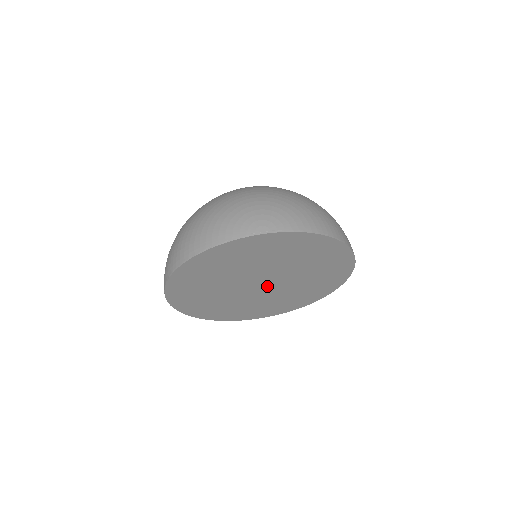
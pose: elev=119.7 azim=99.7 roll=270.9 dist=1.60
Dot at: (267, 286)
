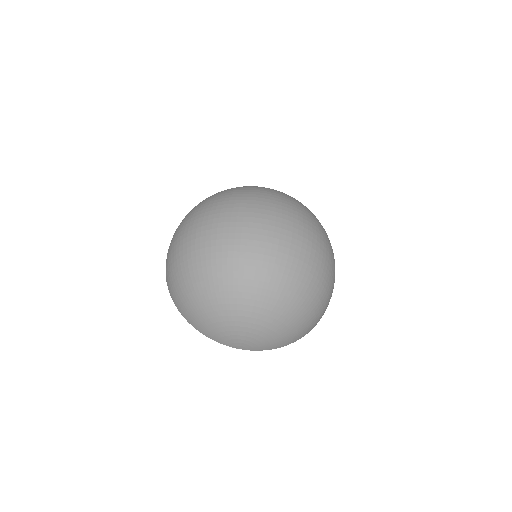
Dot at: occluded
